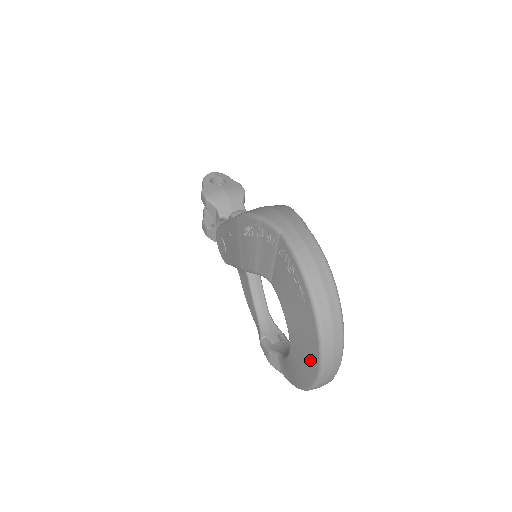
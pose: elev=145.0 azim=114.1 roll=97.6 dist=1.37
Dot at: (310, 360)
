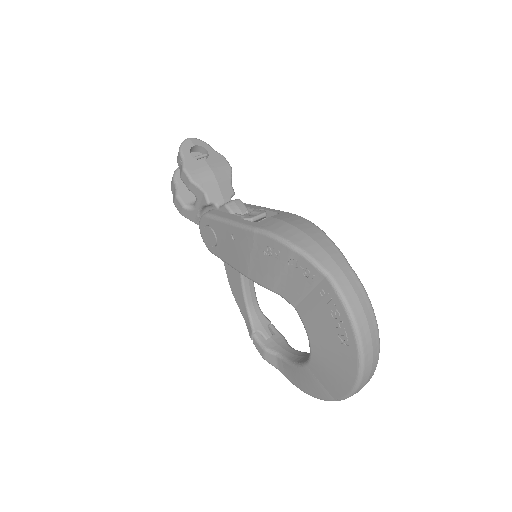
Dot at: (336, 386)
